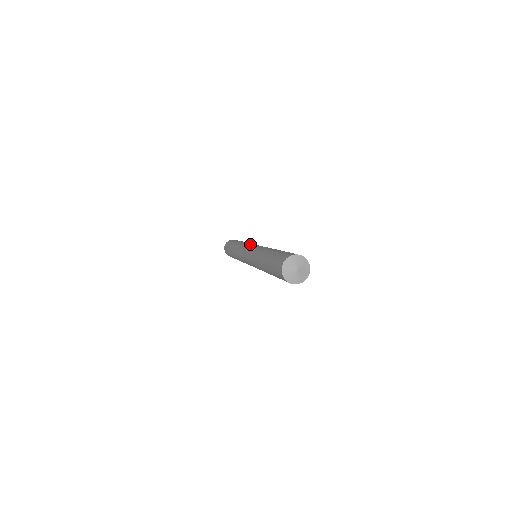
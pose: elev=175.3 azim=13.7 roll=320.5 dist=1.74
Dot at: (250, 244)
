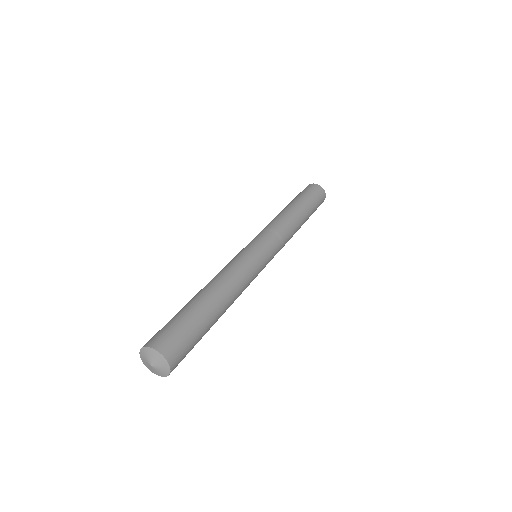
Dot at: occluded
